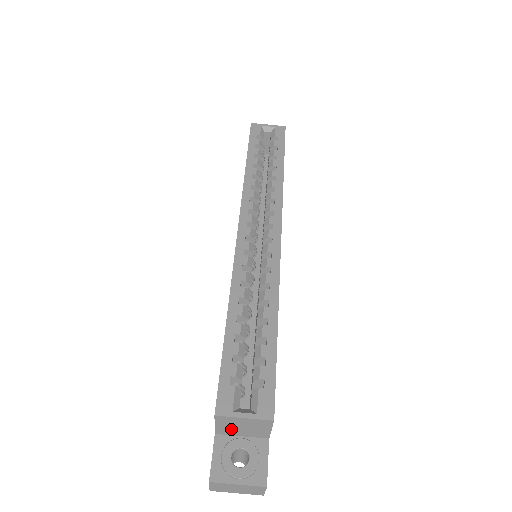
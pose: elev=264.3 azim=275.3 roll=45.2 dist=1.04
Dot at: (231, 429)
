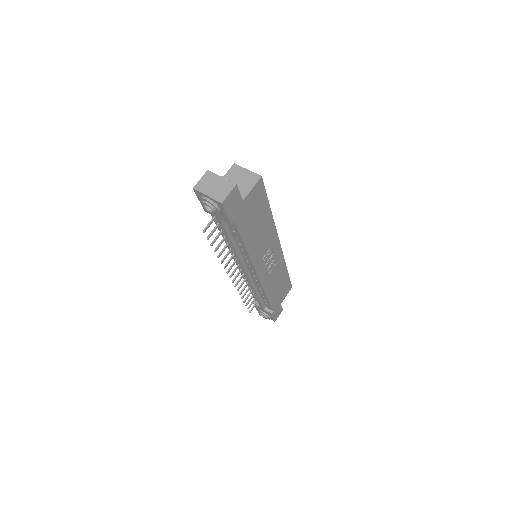
Dot at: occluded
